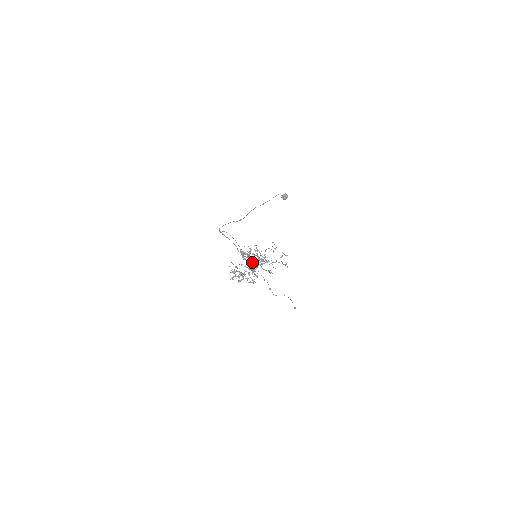
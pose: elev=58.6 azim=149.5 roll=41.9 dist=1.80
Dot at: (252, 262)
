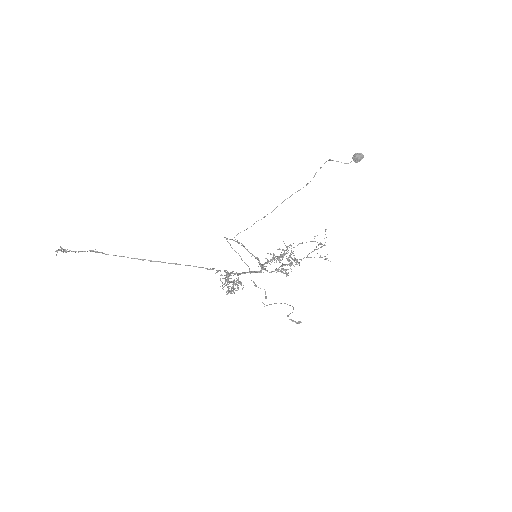
Dot at: occluded
